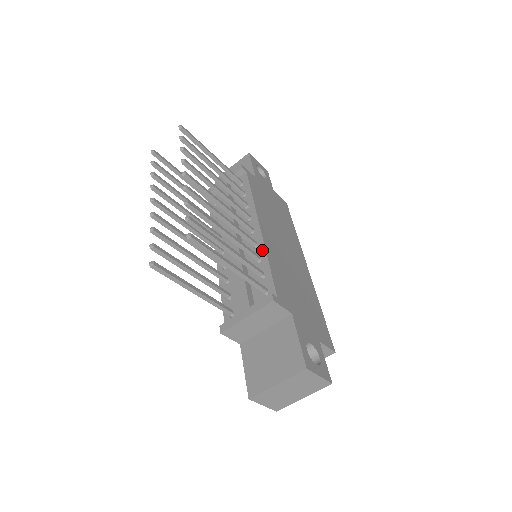
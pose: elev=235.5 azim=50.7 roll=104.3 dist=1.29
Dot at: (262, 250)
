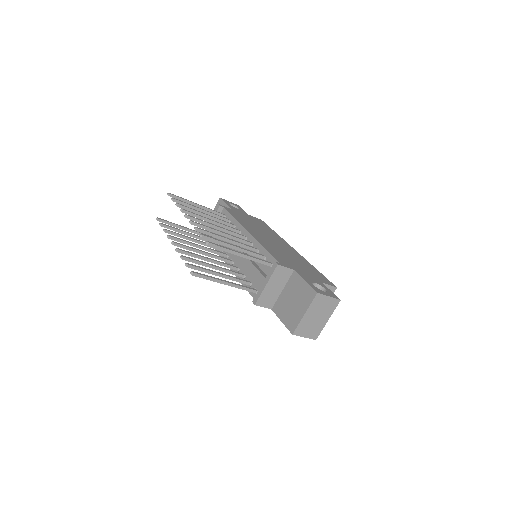
Dot at: (257, 244)
